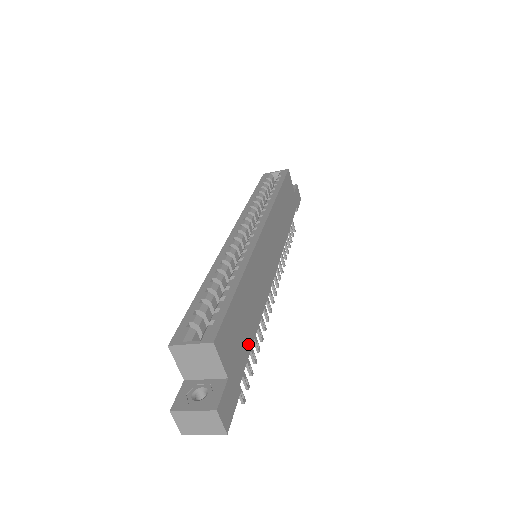
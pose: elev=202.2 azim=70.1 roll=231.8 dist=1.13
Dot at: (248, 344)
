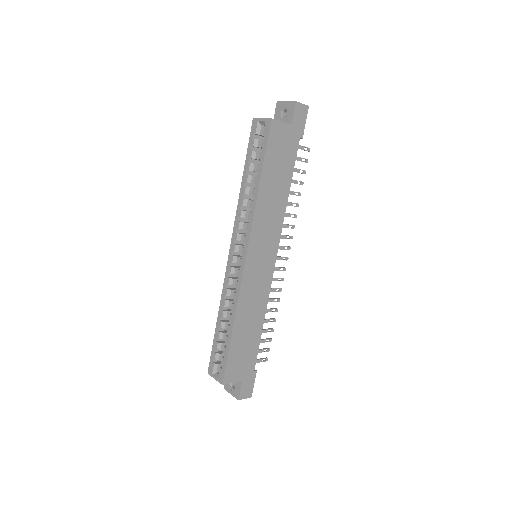
Dot at: (255, 346)
